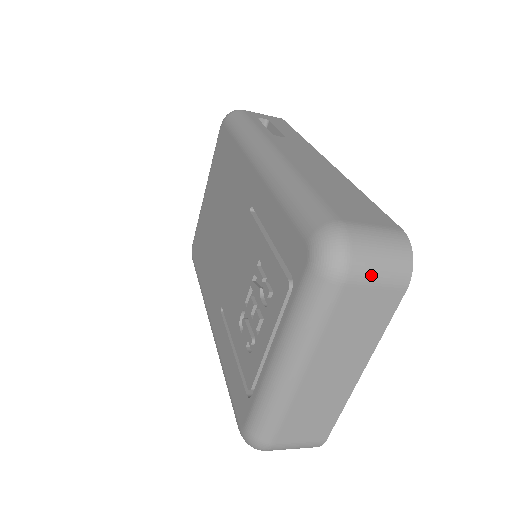
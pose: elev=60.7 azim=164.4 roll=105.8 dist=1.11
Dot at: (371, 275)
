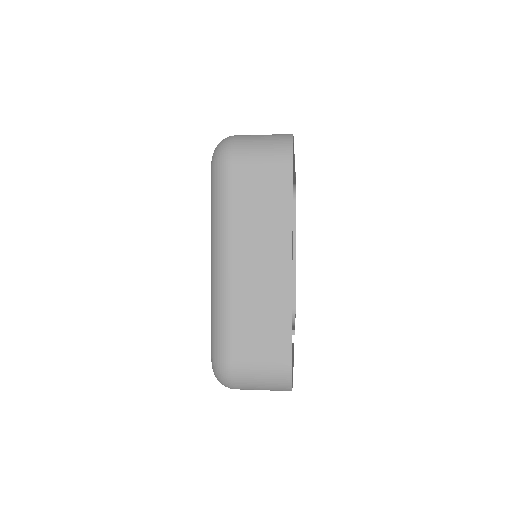
Dot at: (252, 155)
